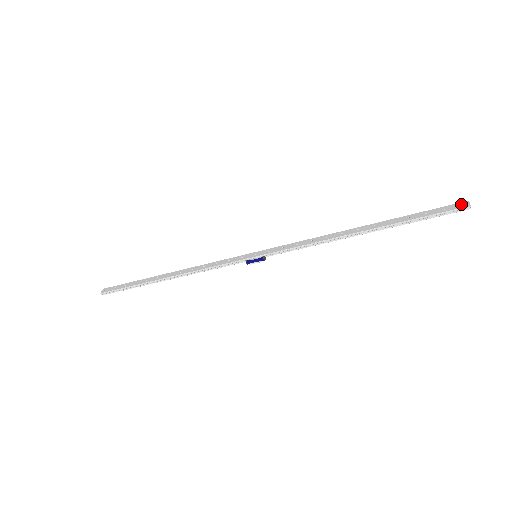
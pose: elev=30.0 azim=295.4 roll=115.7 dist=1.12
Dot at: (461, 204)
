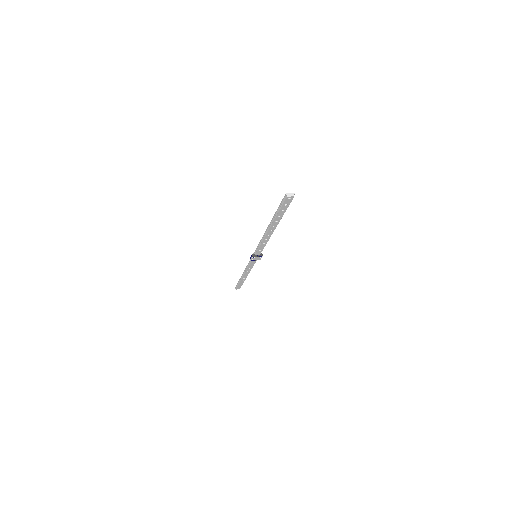
Dot at: (289, 195)
